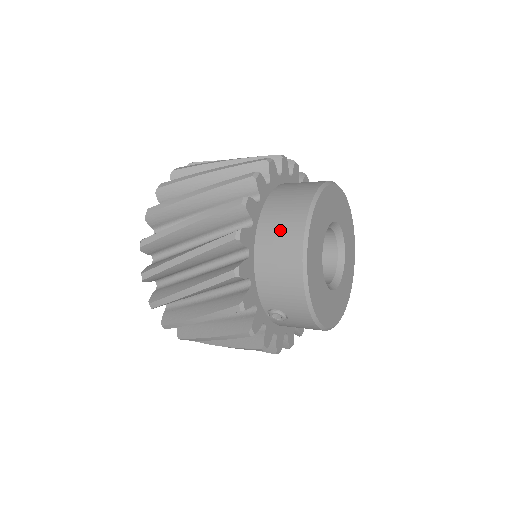
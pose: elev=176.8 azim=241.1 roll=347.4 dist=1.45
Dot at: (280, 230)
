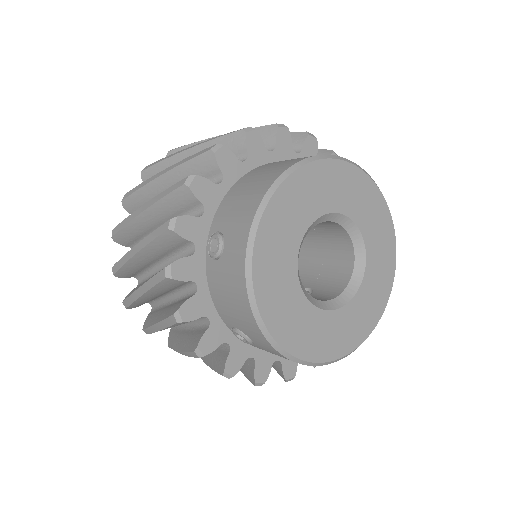
Dot at: (292, 159)
